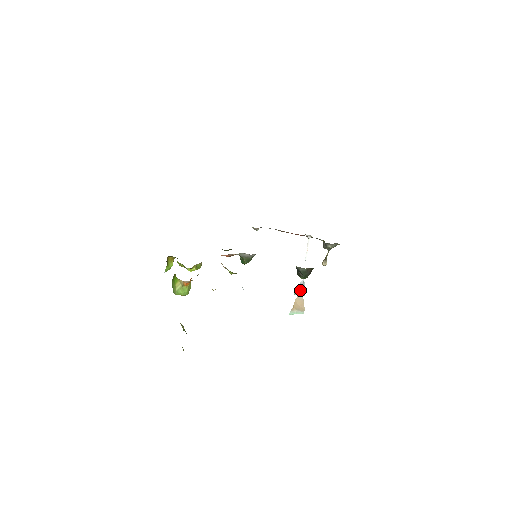
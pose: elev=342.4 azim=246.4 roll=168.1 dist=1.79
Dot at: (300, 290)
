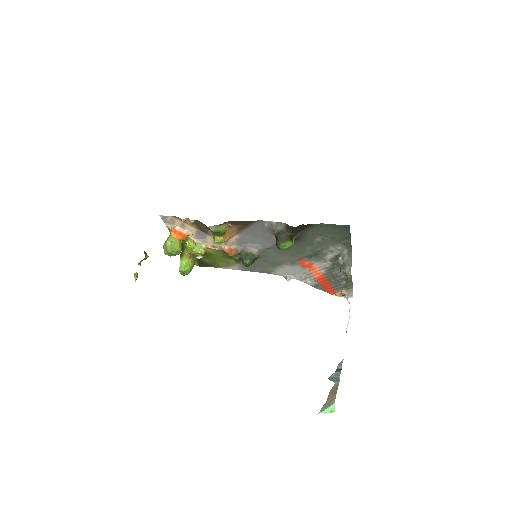
Dot at: (337, 373)
